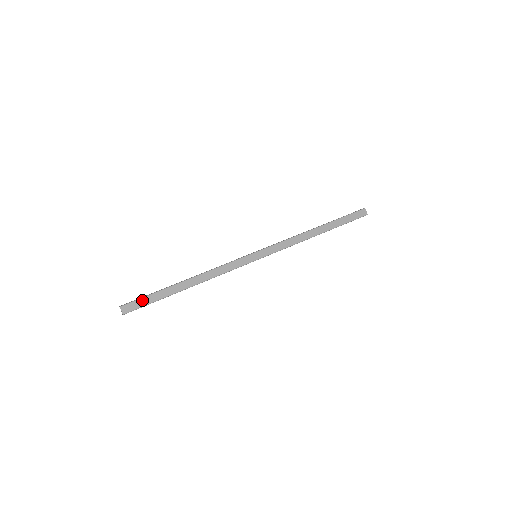
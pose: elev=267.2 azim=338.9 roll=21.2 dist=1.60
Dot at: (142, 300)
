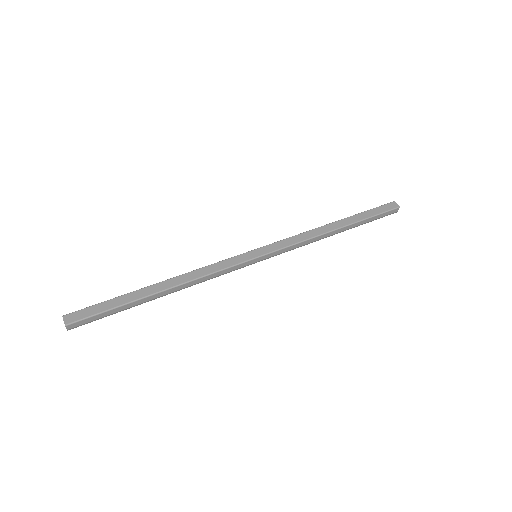
Dot at: (95, 307)
